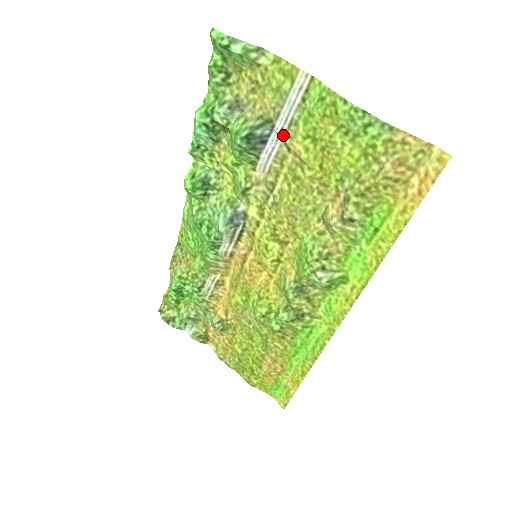
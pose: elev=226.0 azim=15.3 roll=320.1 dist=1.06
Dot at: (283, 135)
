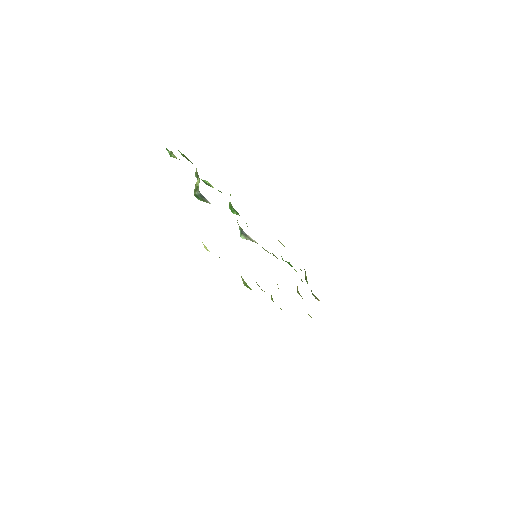
Dot at: occluded
